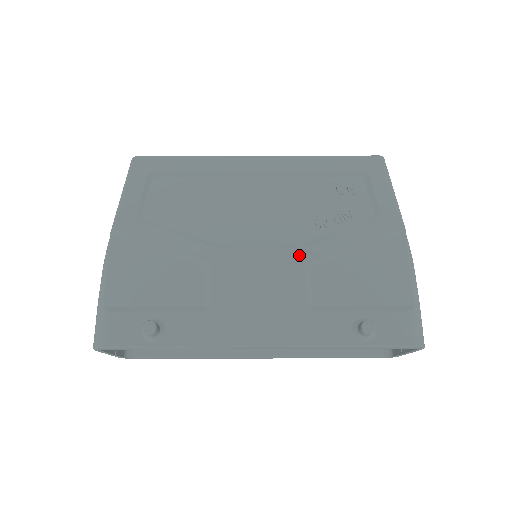
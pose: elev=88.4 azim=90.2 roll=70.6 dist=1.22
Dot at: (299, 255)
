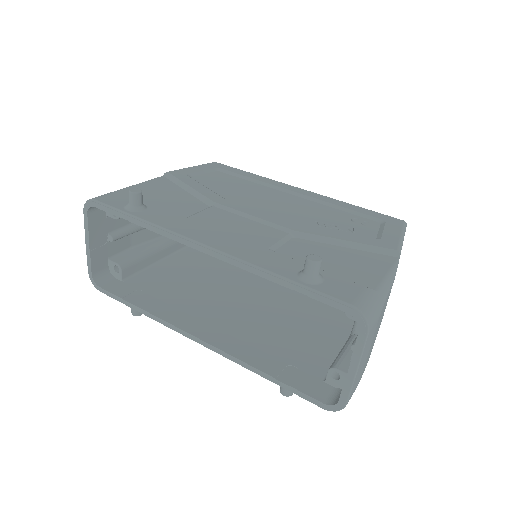
Dot at: (289, 225)
